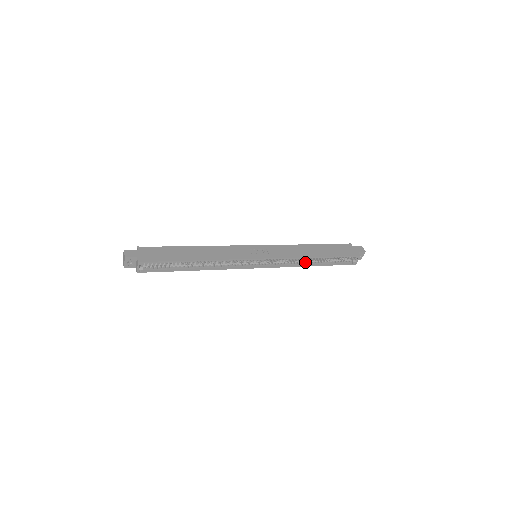
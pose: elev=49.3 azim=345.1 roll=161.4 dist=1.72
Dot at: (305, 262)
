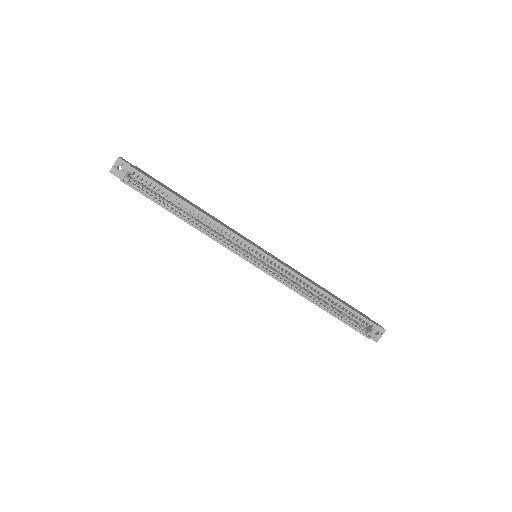
Dot at: (310, 295)
